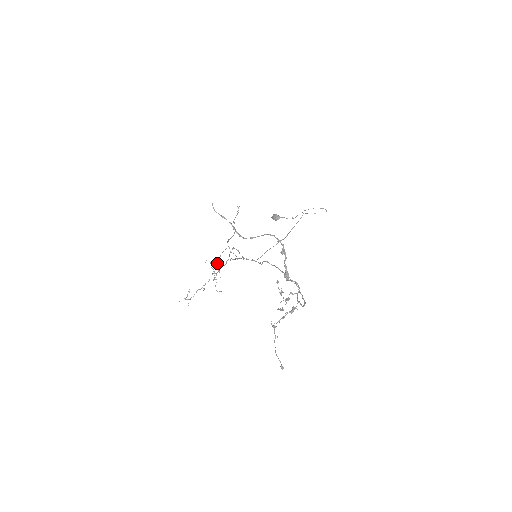
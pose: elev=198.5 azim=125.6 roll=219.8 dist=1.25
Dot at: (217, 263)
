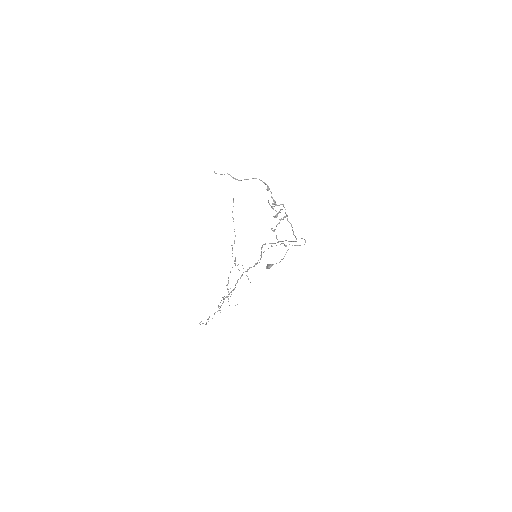
Dot at: occluded
